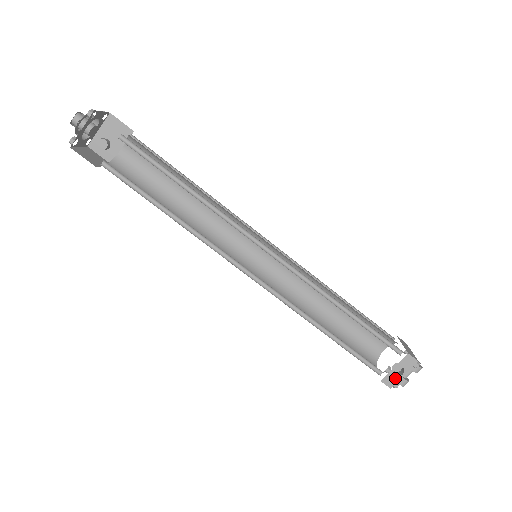
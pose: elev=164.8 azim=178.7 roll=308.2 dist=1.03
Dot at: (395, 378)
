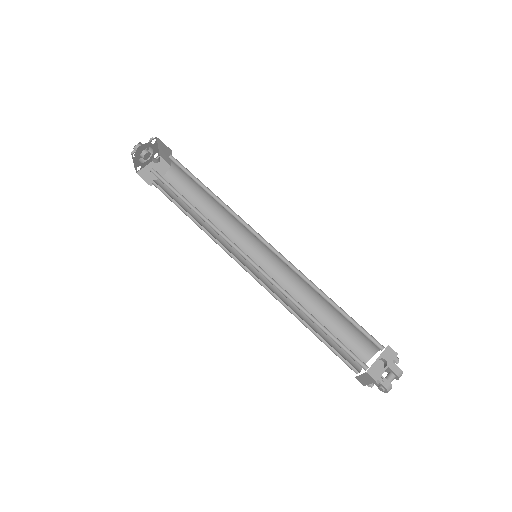
Dot at: (379, 370)
